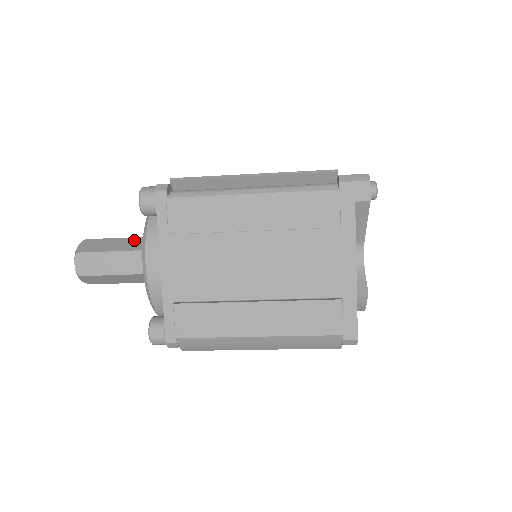
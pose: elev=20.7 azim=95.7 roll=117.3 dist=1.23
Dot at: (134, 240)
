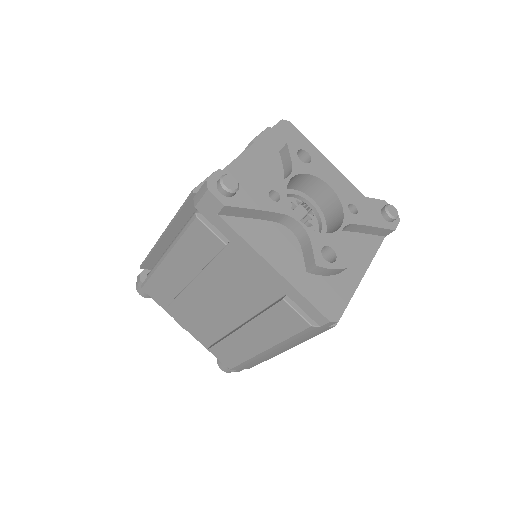
Dot at: occluded
